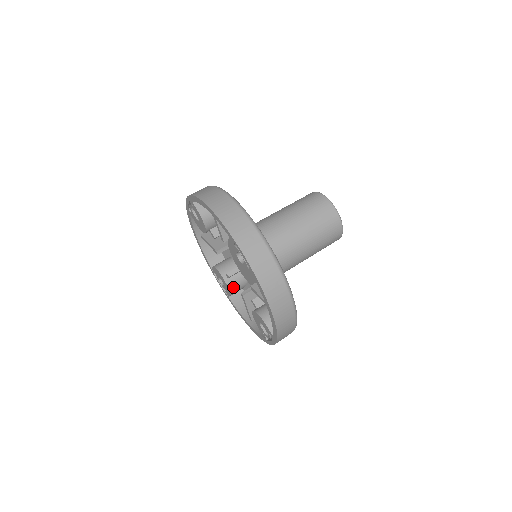
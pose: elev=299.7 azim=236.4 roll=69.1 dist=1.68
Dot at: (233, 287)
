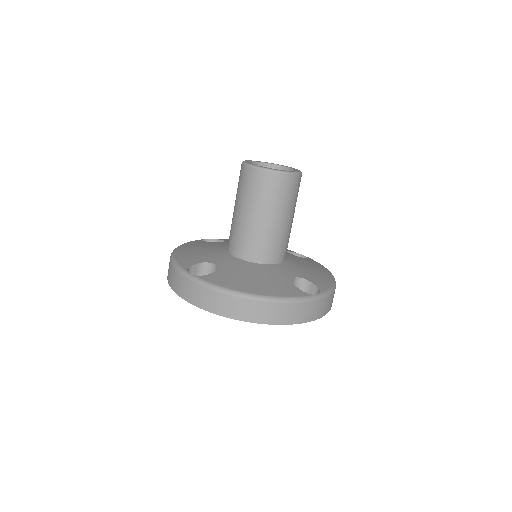
Dot at: occluded
